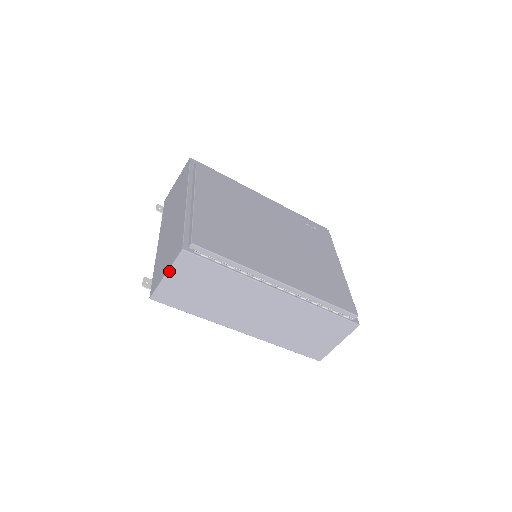
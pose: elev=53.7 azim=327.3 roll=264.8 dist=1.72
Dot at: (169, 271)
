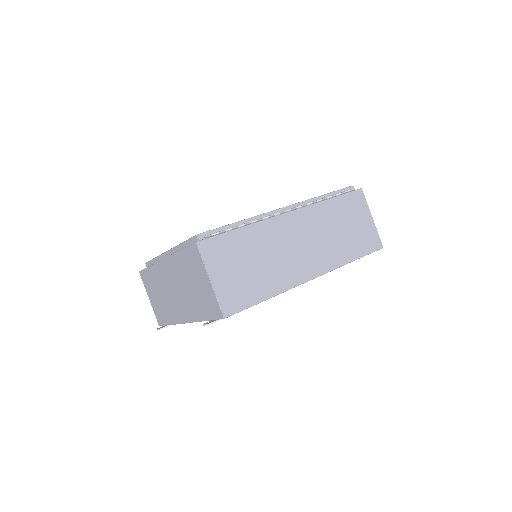
Dot at: (208, 273)
